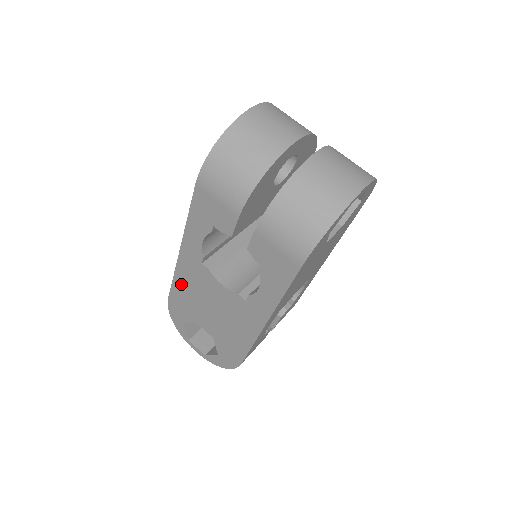
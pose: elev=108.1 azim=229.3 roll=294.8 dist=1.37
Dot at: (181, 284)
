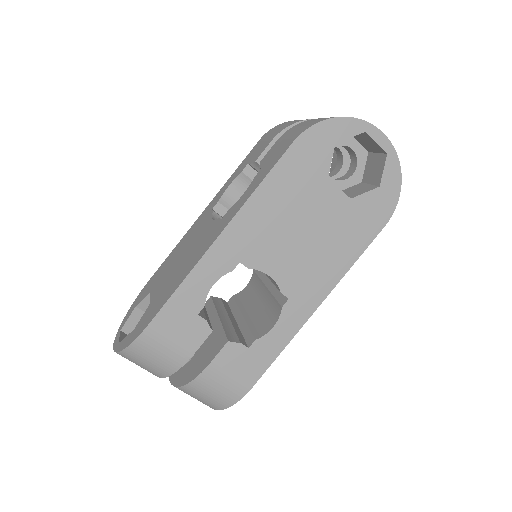
Dot at: (176, 250)
